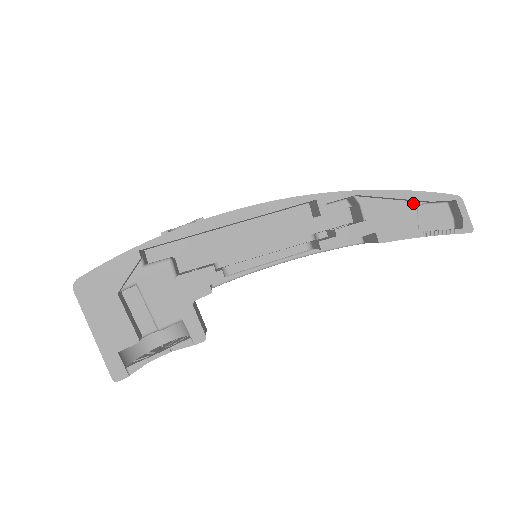
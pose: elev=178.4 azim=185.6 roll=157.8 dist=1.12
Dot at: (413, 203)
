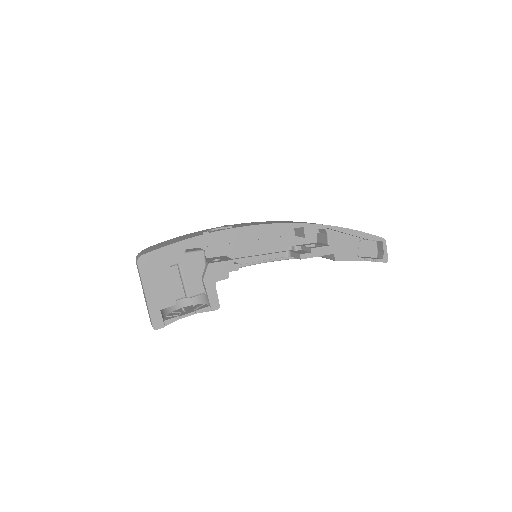
Dot at: (358, 238)
